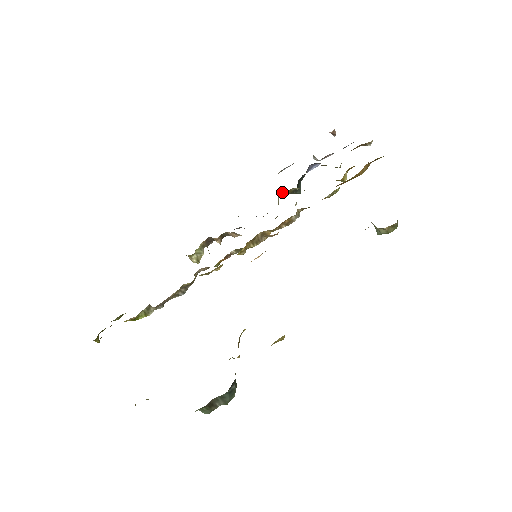
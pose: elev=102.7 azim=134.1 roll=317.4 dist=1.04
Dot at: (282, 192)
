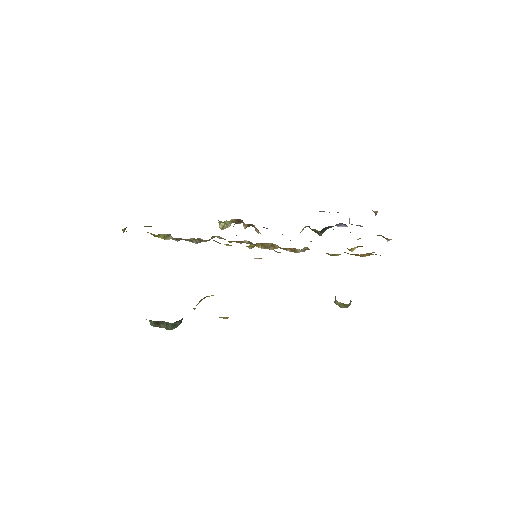
Dot at: (309, 226)
